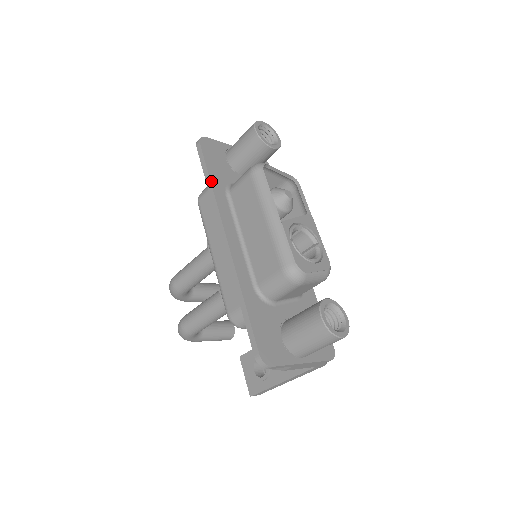
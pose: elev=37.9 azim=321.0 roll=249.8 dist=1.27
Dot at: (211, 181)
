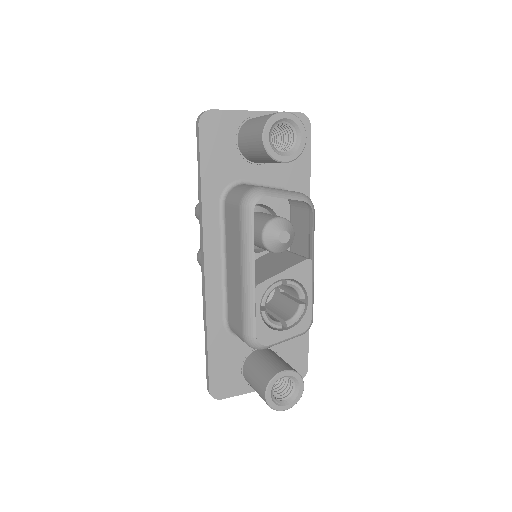
Dot at: (202, 188)
